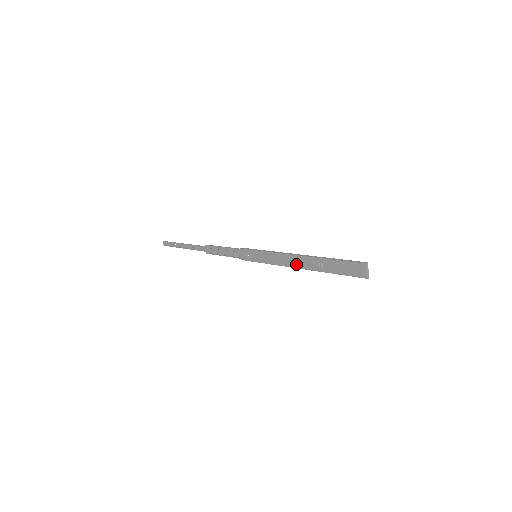
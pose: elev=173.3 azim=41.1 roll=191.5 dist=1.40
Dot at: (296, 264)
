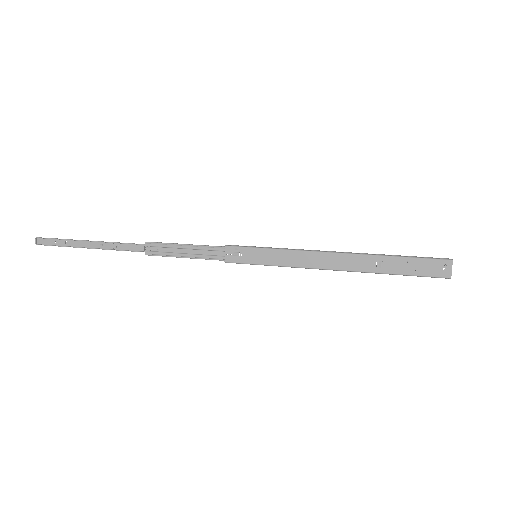
Dot at: (335, 264)
